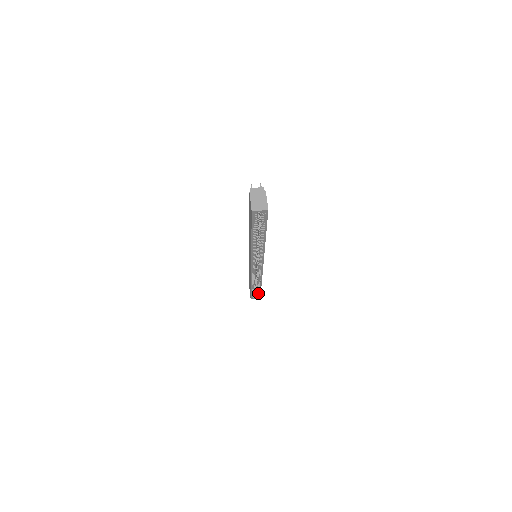
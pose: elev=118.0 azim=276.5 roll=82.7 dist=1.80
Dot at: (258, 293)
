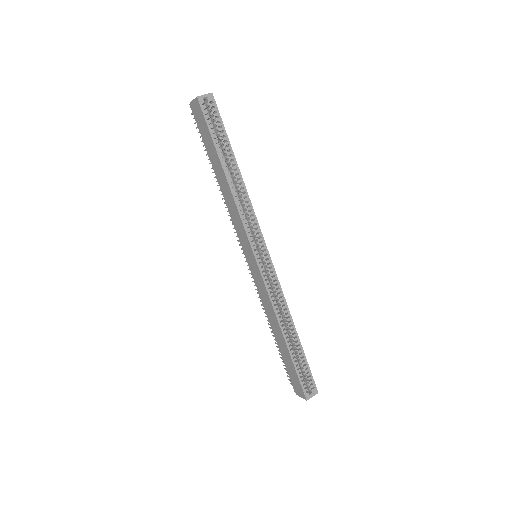
Dot at: (306, 370)
